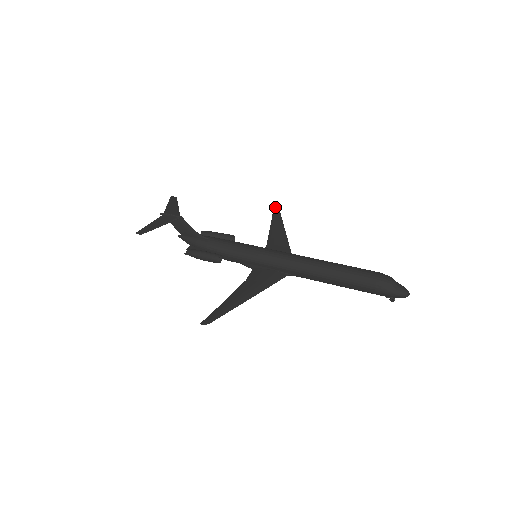
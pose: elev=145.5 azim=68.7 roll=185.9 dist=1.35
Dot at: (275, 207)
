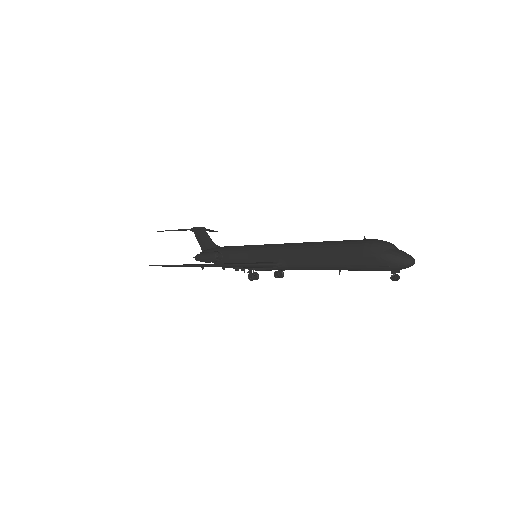
Dot at: occluded
